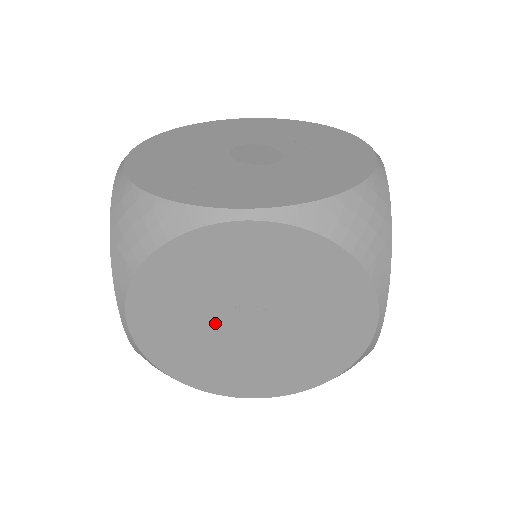
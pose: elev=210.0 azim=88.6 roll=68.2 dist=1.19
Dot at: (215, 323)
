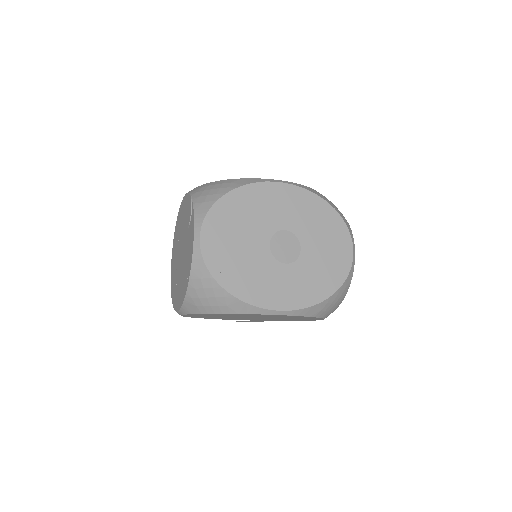
Dot at: occluded
